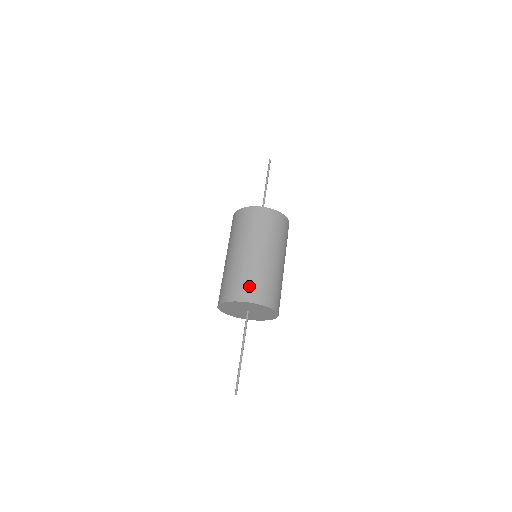
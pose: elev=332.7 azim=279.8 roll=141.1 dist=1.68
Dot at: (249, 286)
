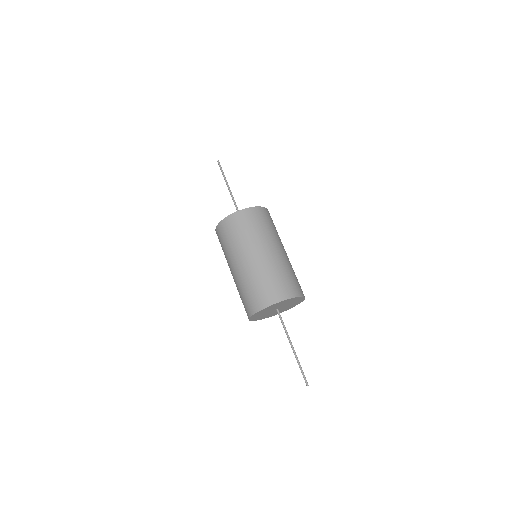
Dot at: (273, 287)
